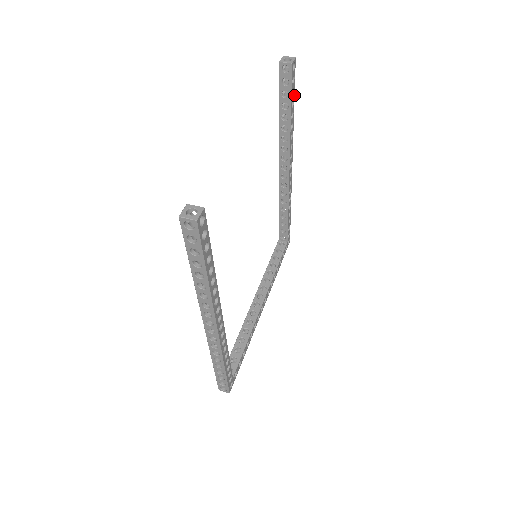
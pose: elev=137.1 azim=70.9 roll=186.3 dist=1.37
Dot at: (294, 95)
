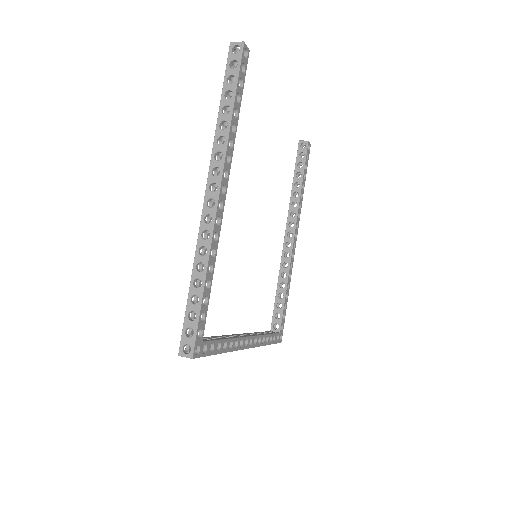
Dot at: (306, 173)
